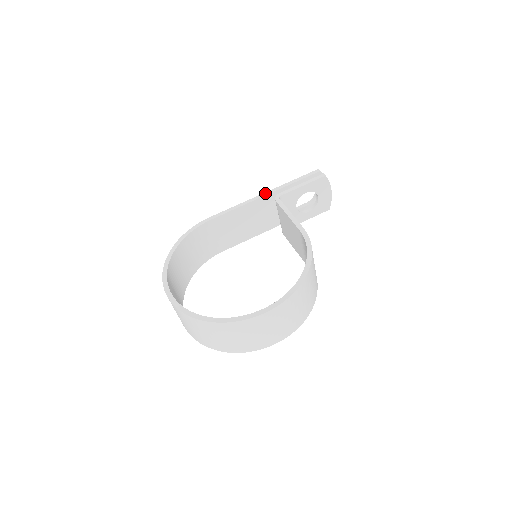
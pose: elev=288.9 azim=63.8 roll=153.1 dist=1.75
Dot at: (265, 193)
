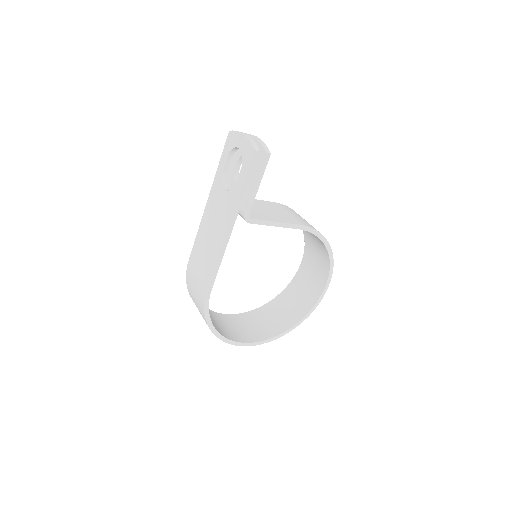
Dot at: (231, 226)
